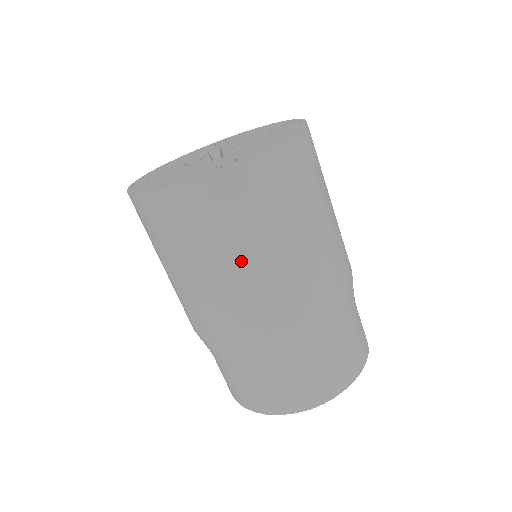
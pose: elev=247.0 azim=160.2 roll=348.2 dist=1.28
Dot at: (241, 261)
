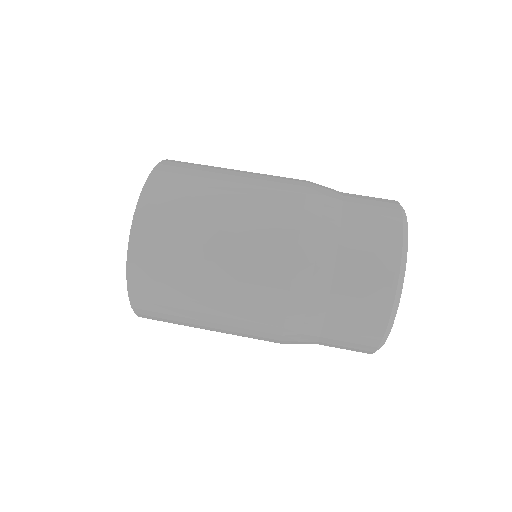
Dot at: (220, 198)
